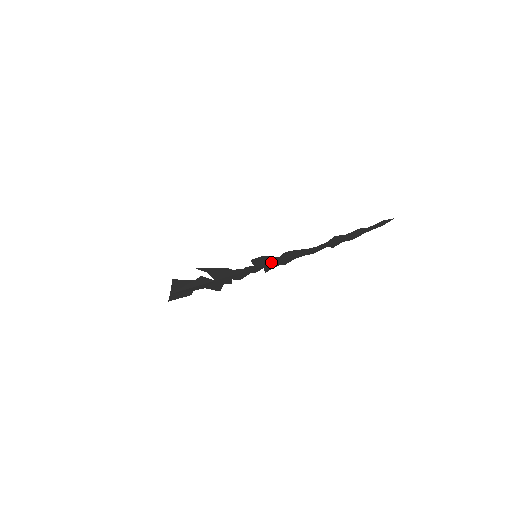
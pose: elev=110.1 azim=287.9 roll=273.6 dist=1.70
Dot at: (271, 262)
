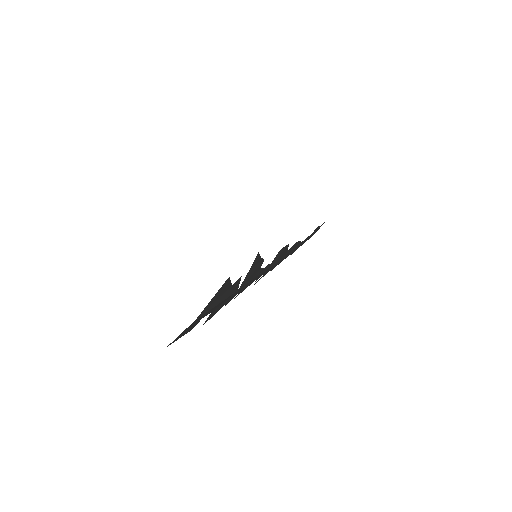
Dot at: (277, 260)
